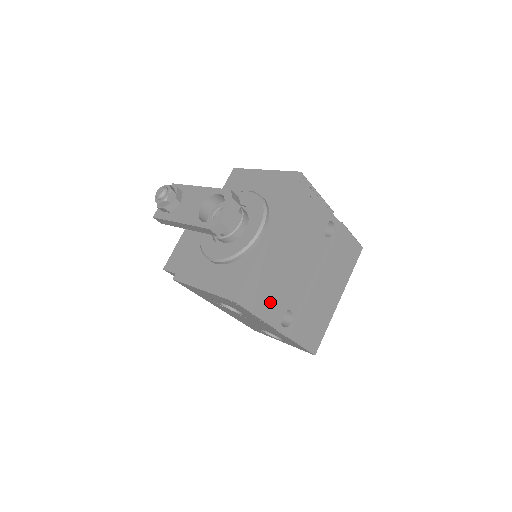
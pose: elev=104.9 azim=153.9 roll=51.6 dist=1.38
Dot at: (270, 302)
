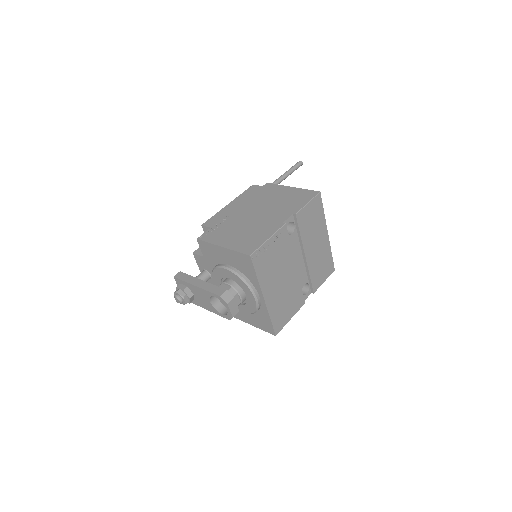
Dot at: (291, 307)
